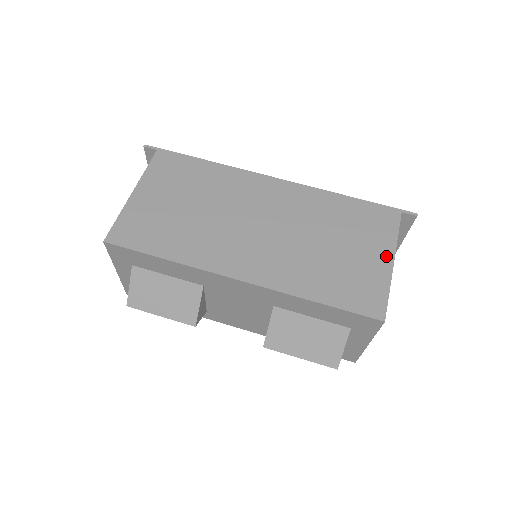
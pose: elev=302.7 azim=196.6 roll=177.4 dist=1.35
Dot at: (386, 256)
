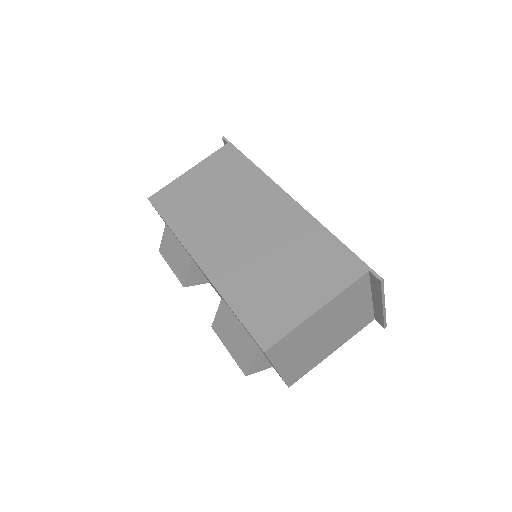
Dot at: (316, 302)
